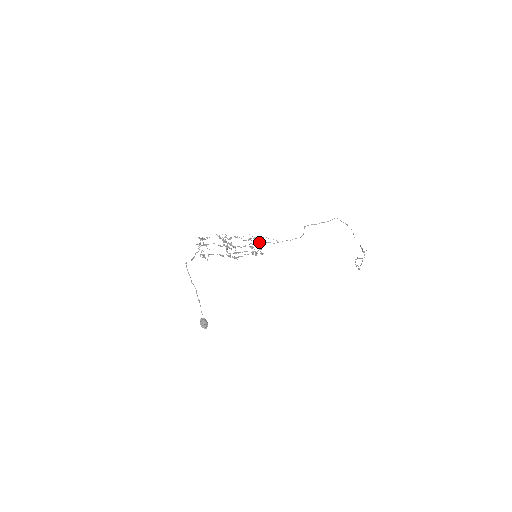
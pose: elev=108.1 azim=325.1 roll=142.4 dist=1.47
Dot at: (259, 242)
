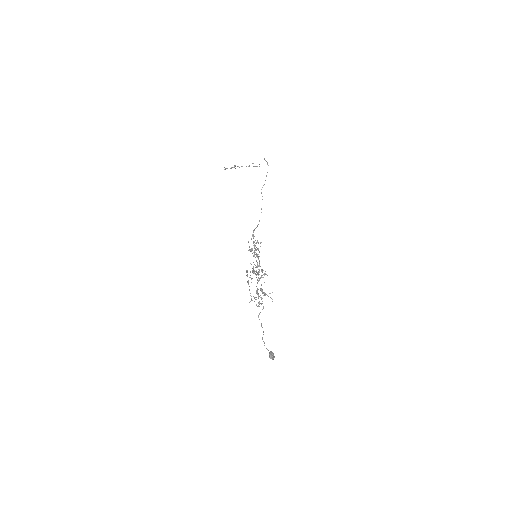
Dot at: (251, 239)
